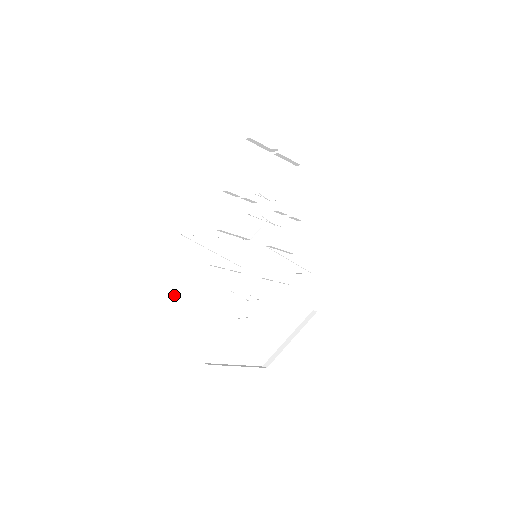
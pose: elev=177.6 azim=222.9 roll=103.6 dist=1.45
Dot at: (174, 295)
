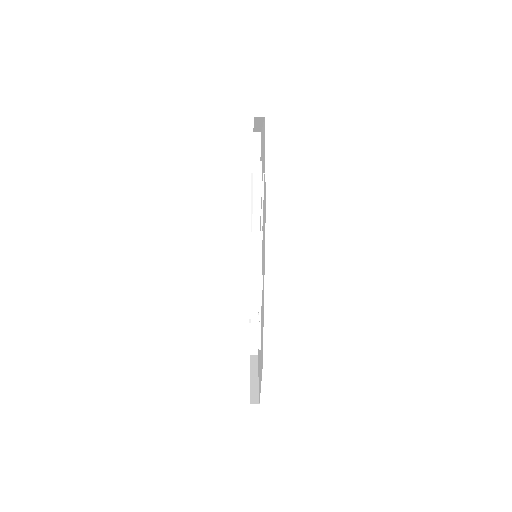
Dot at: occluded
